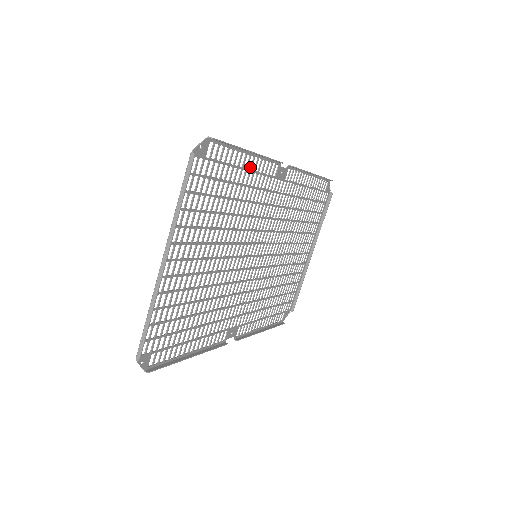
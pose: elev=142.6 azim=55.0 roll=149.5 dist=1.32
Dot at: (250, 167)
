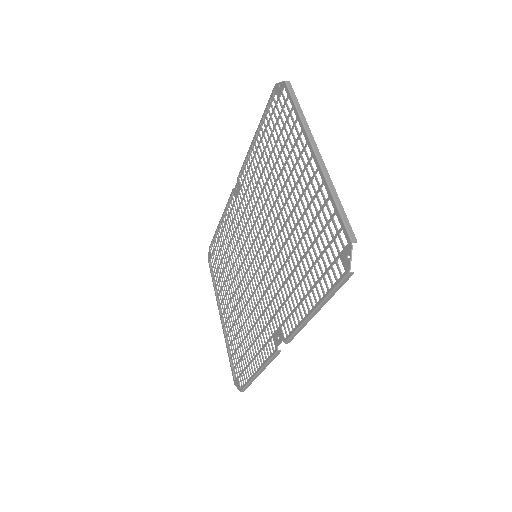
Dot at: (254, 152)
